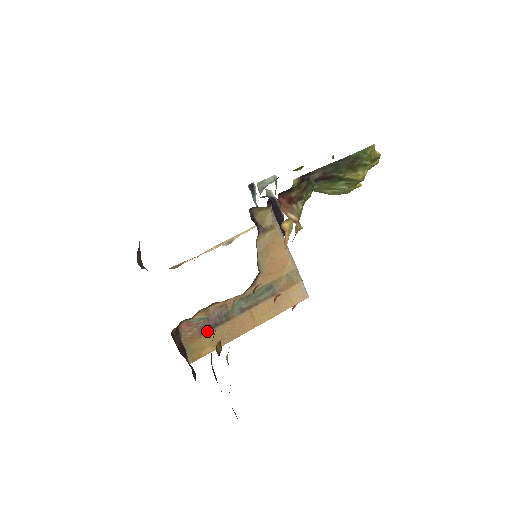
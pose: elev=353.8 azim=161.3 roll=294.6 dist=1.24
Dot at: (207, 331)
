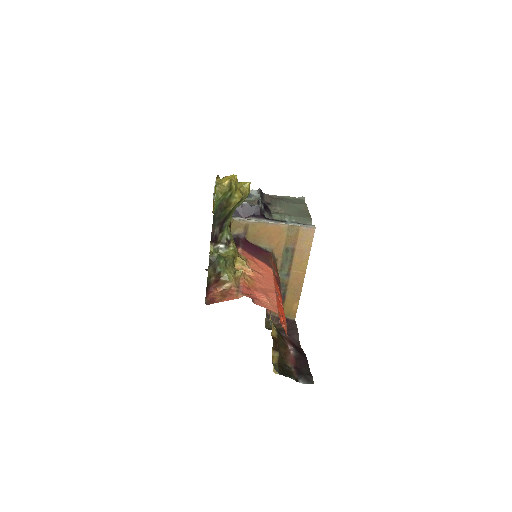
Dot at: (283, 300)
